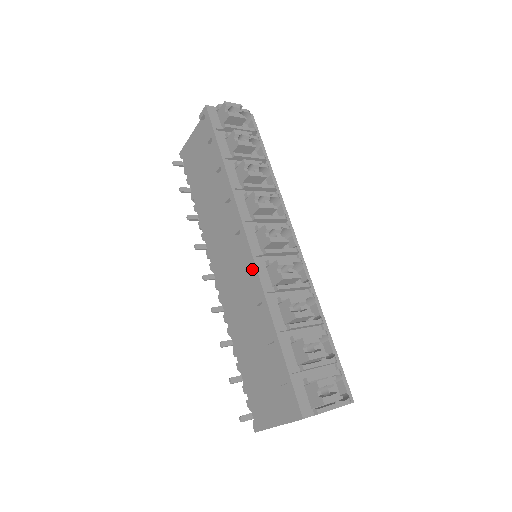
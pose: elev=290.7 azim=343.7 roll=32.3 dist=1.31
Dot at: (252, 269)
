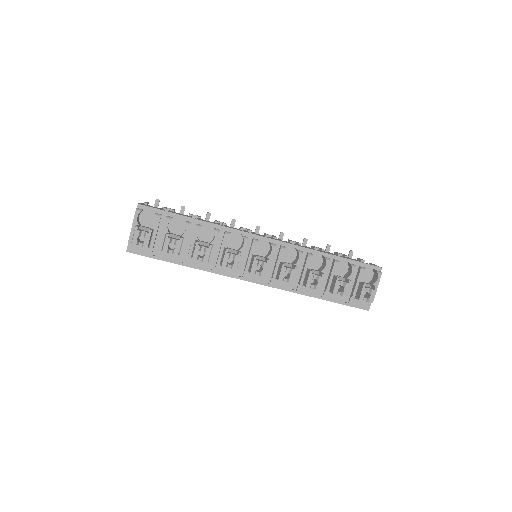
Dot at: occluded
